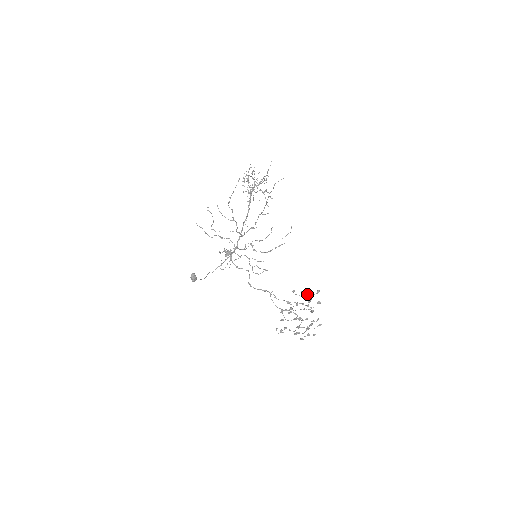
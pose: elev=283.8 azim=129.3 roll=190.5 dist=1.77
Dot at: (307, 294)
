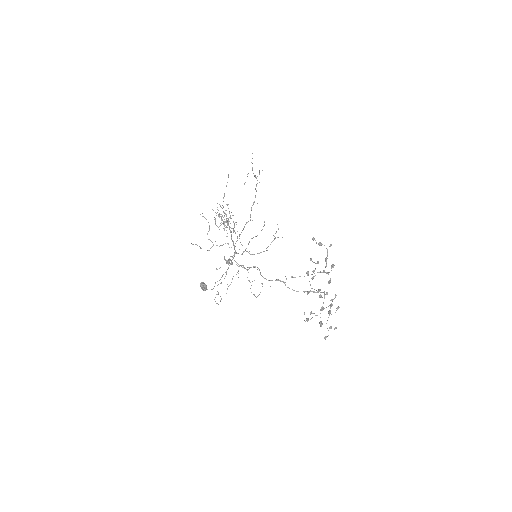
Dot at: (324, 245)
